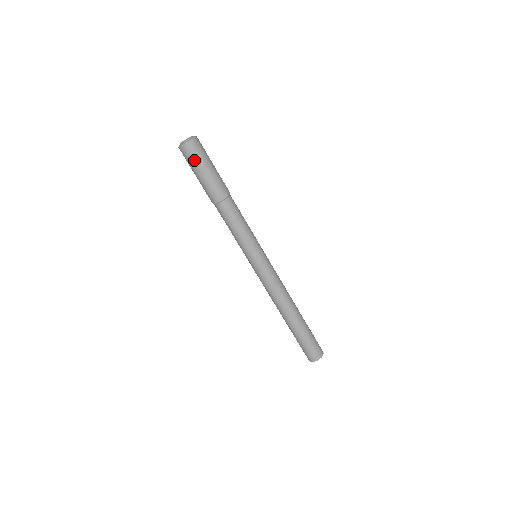
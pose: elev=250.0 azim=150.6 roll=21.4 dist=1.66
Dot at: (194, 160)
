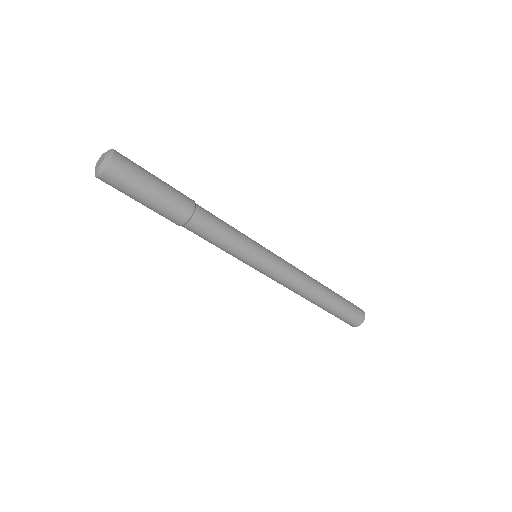
Dot at: (122, 191)
